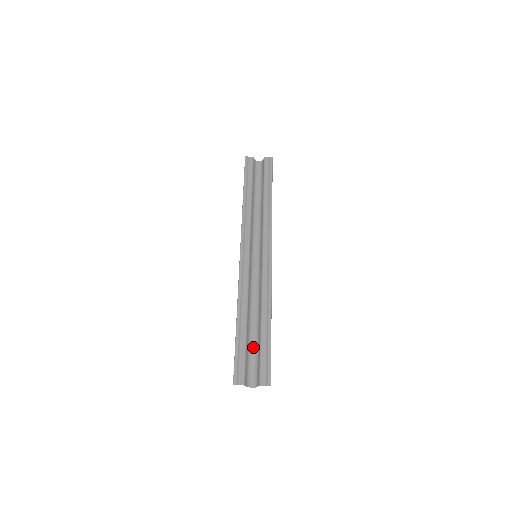
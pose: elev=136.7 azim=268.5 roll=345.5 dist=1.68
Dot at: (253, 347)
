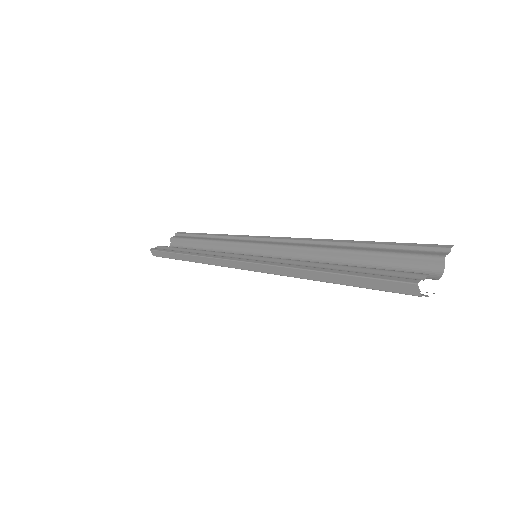
Dot at: occluded
